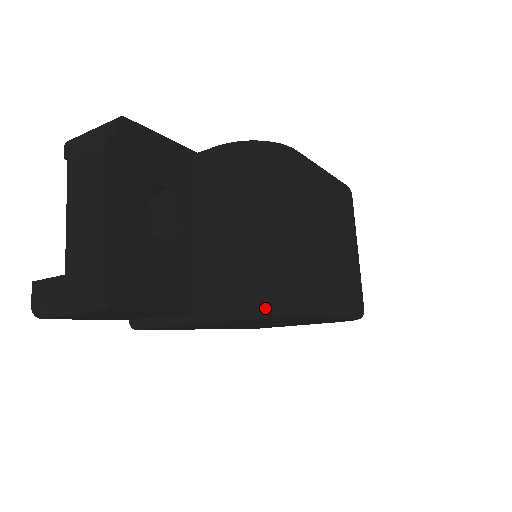
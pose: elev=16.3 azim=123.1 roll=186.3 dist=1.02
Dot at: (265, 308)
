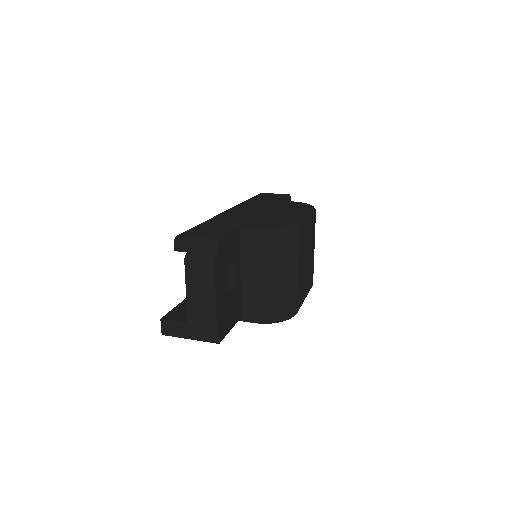
Dot at: (279, 320)
